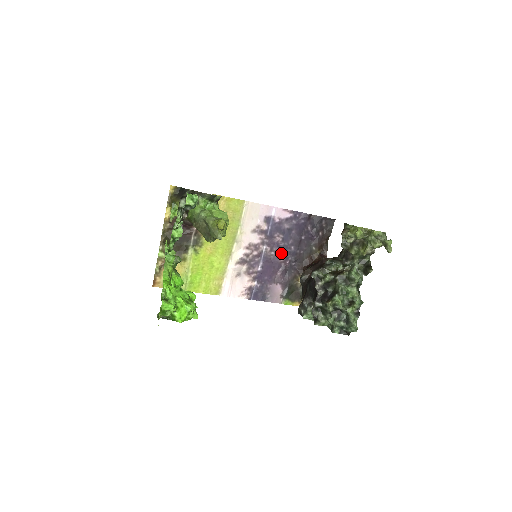
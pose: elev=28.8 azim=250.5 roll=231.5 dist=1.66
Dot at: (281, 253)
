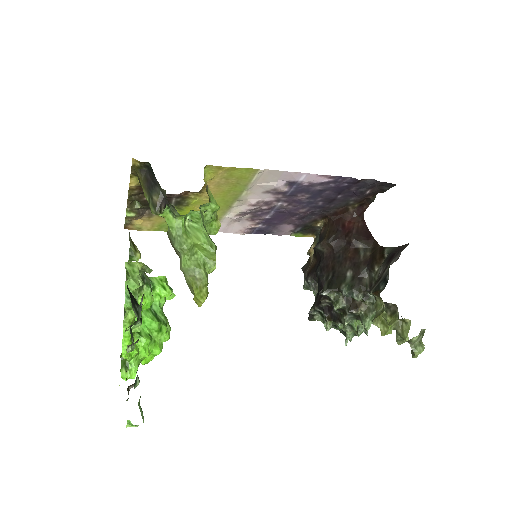
Dot at: (302, 206)
